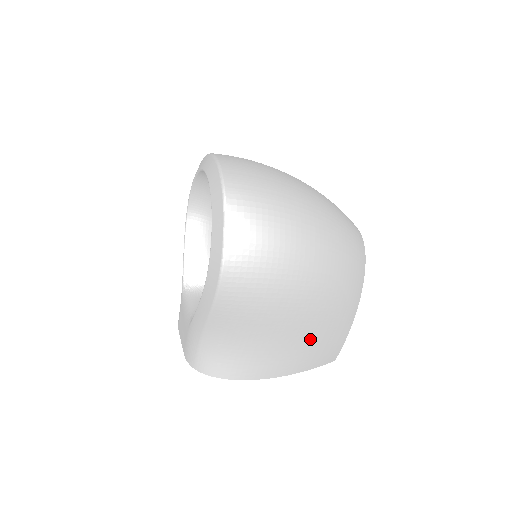
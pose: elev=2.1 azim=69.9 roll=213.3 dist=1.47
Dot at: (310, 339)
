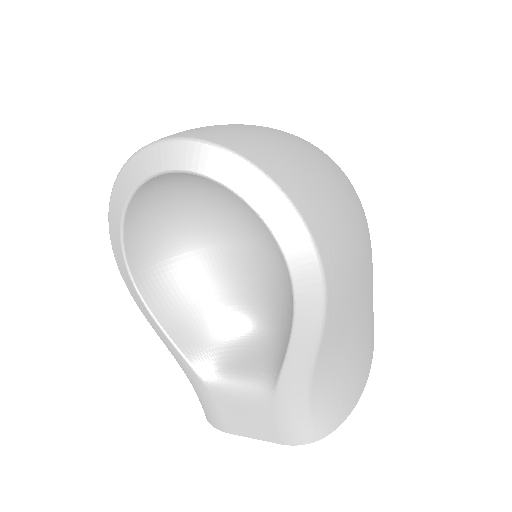
Dot at: (372, 290)
